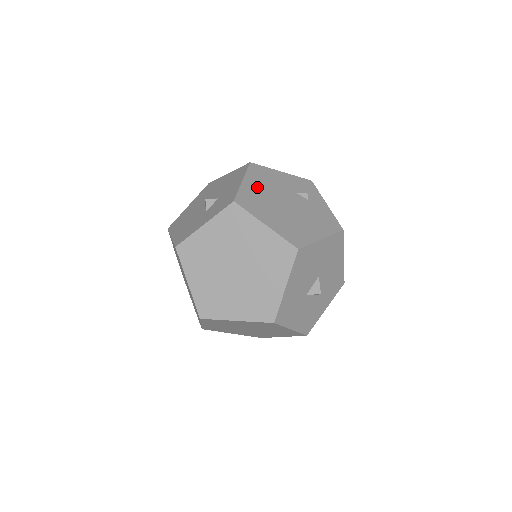
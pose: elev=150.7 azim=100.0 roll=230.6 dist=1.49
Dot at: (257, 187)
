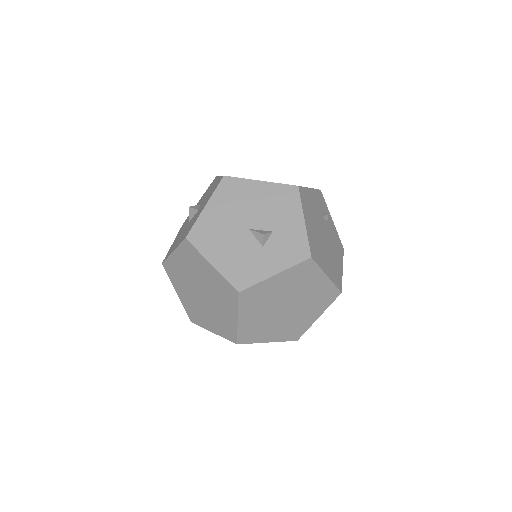
Dot at: (311, 225)
